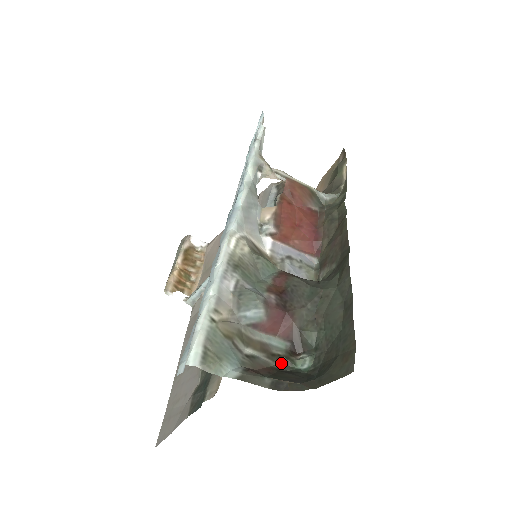
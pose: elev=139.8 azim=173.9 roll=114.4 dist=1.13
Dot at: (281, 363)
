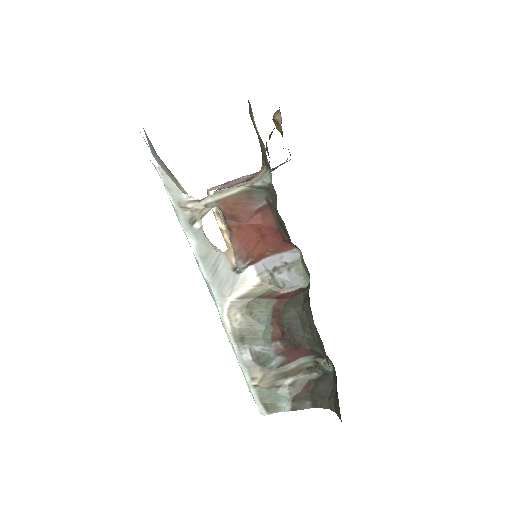
Dot at: (315, 372)
